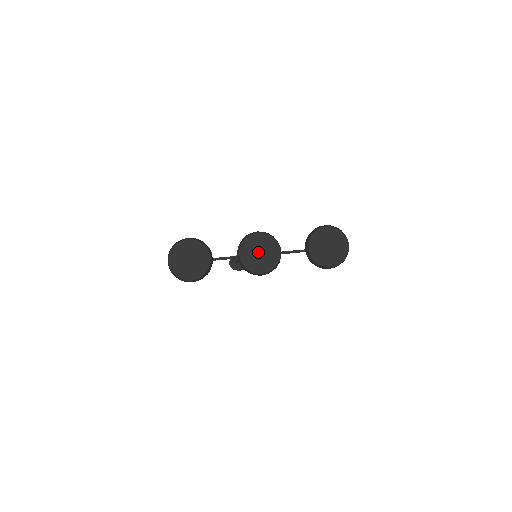
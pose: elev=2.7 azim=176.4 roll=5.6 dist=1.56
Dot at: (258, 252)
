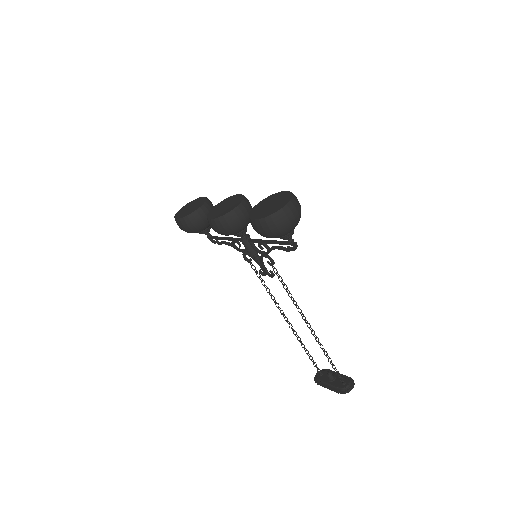
Dot at: (225, 206)
